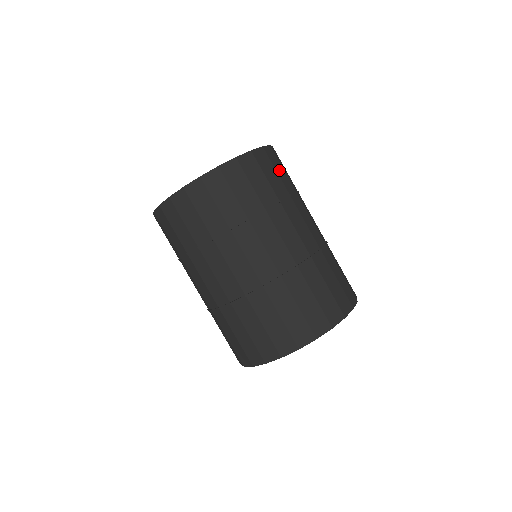
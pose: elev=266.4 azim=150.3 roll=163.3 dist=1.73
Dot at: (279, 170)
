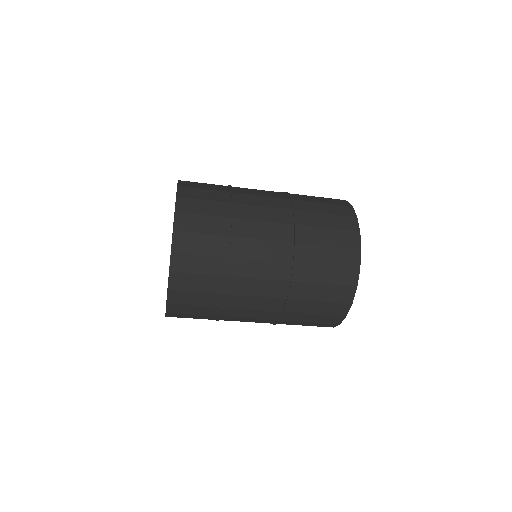
Dot at: (198, 285)
